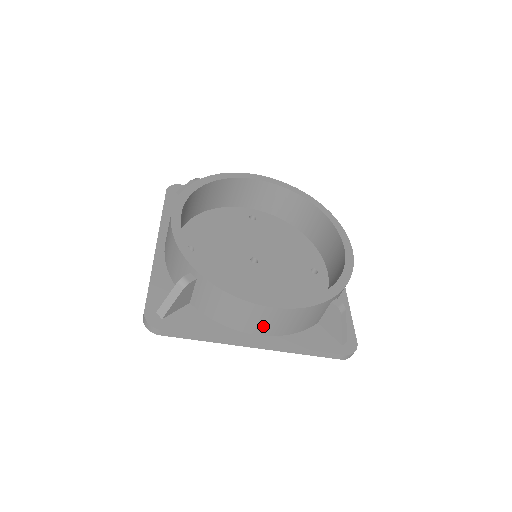
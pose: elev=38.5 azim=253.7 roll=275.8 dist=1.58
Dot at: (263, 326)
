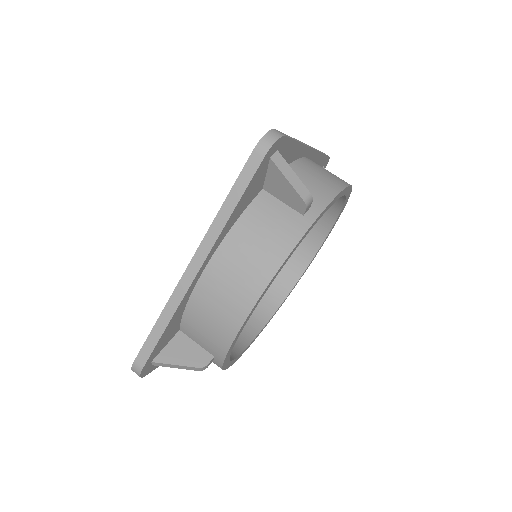
Dot at: occluded
